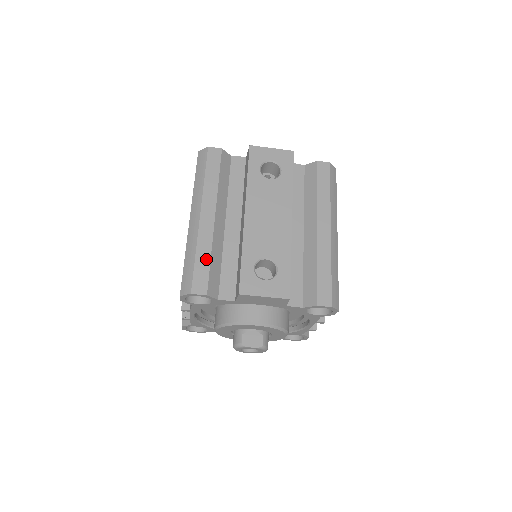
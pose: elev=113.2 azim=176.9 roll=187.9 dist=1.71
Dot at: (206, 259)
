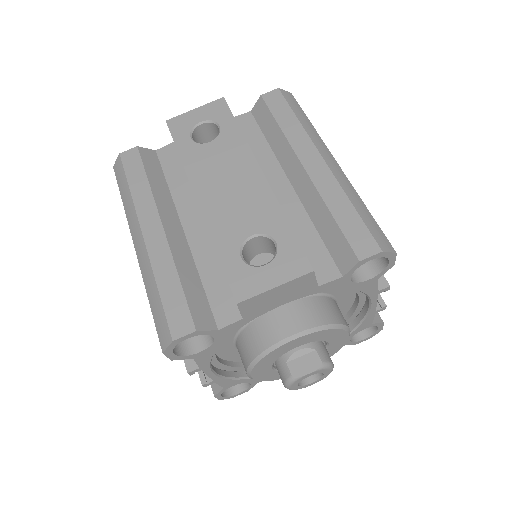
Dot at: (174, 284)
